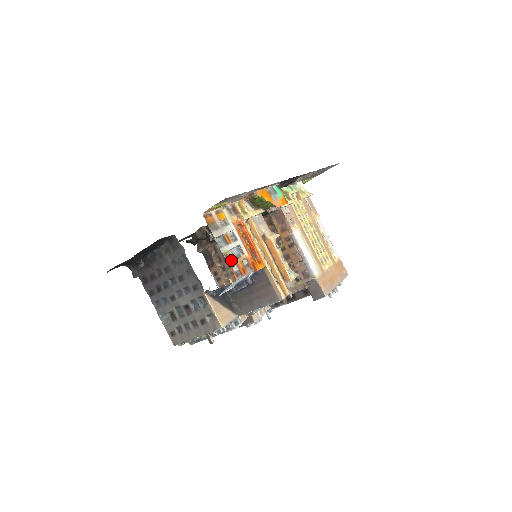
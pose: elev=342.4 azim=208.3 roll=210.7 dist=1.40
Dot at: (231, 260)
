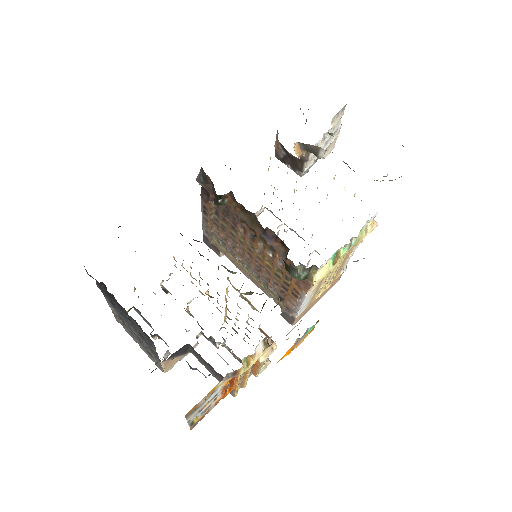
Dot at: (195, 422)
